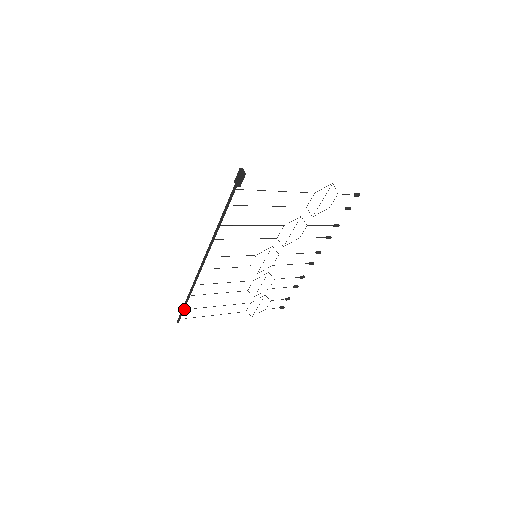
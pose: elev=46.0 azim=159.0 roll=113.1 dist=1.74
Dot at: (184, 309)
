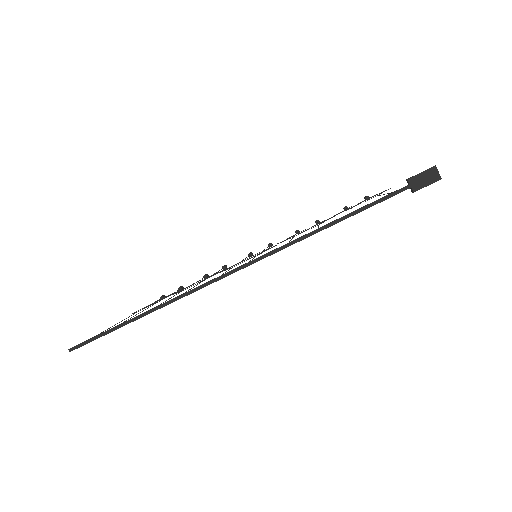
Dot at: (106, 332)
